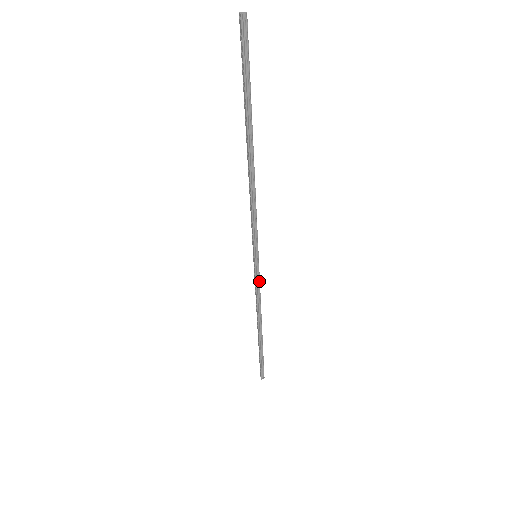
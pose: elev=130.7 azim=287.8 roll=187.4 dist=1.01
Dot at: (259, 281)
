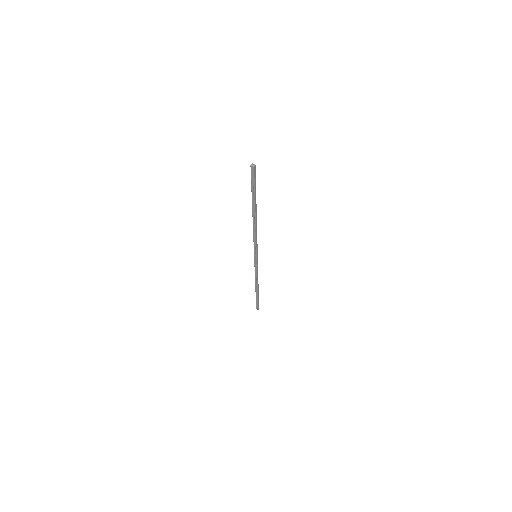
Dot at: (256, 267)
